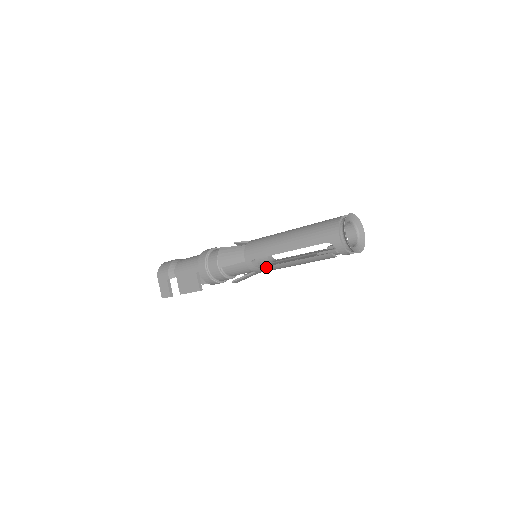
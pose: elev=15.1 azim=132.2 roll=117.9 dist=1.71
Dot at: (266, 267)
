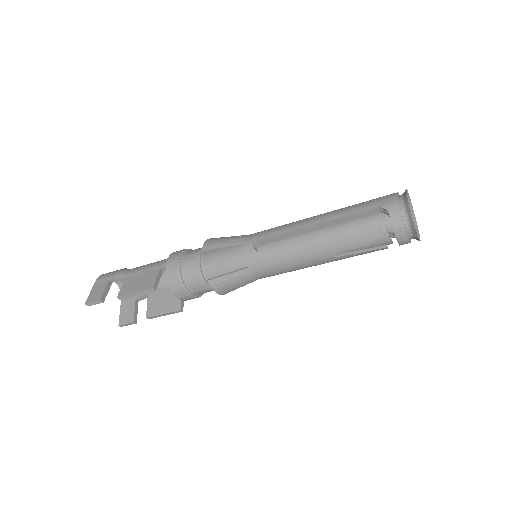
Dot at: (271, 252)
